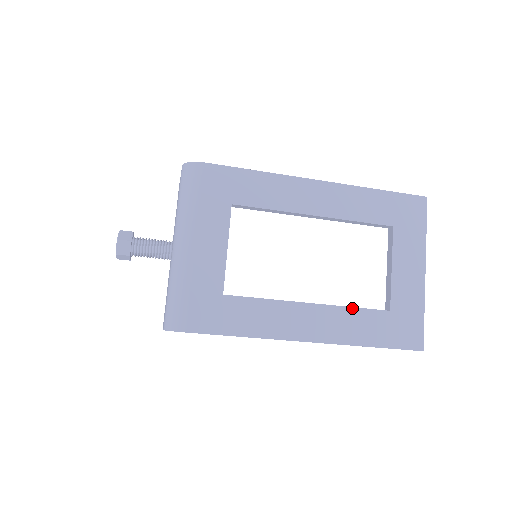
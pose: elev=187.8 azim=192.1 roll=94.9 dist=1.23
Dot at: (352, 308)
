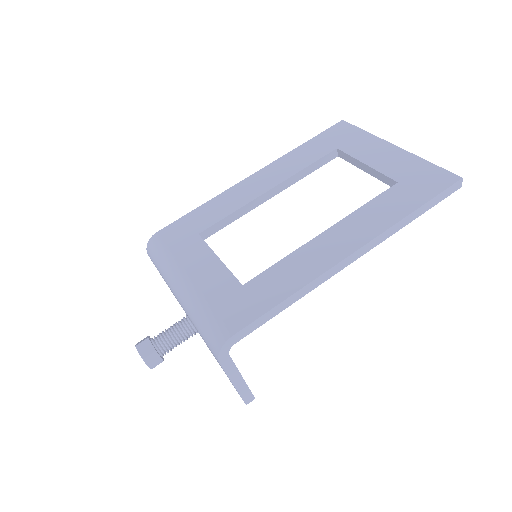
Dot at: (363, 206)
